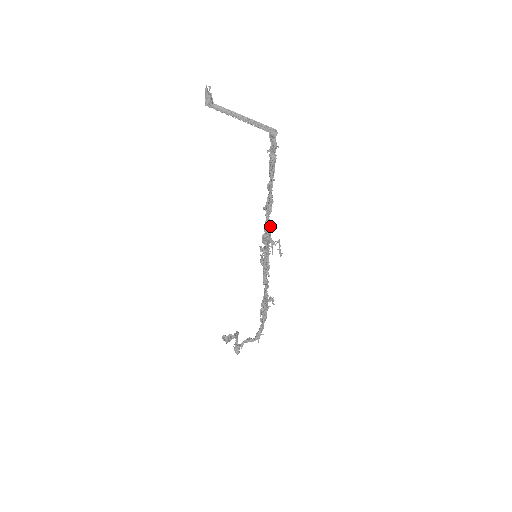
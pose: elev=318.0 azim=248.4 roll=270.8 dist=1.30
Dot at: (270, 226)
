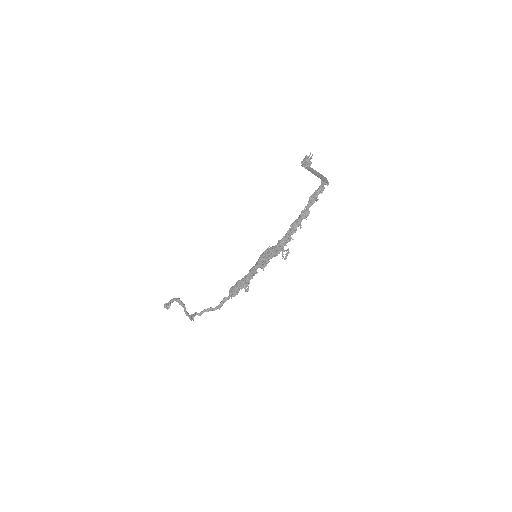
Dot at: (289, 241)
